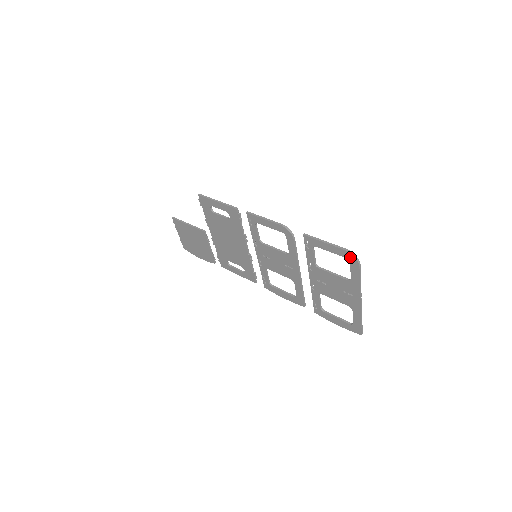
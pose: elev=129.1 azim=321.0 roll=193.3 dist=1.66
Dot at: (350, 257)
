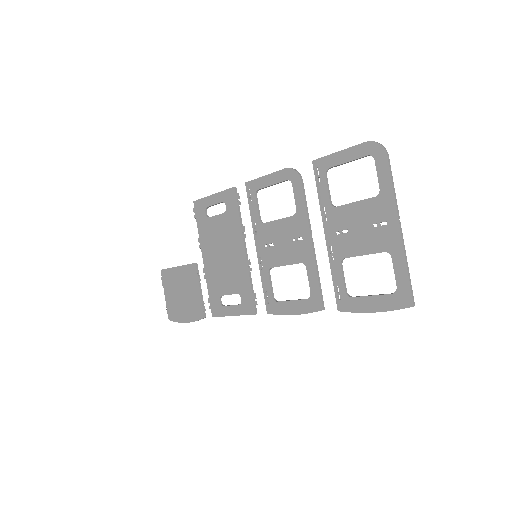
Dot at: (373, 149)
